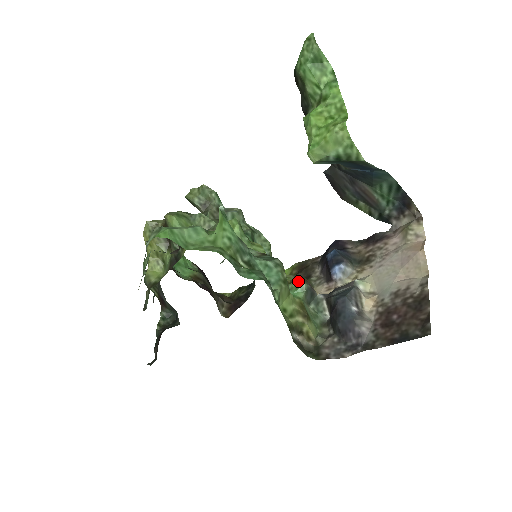
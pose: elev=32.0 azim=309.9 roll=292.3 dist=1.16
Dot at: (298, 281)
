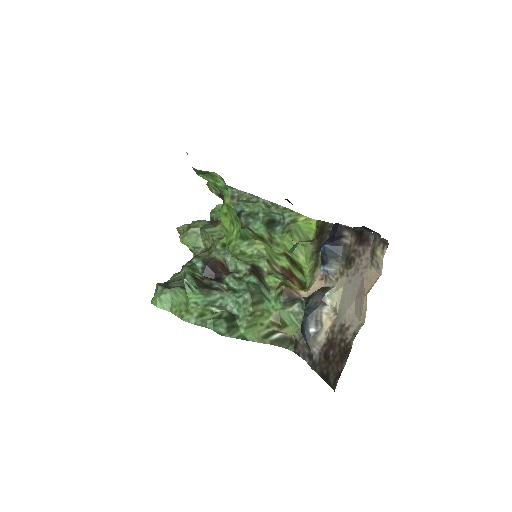
Dot at: (279, 292)
